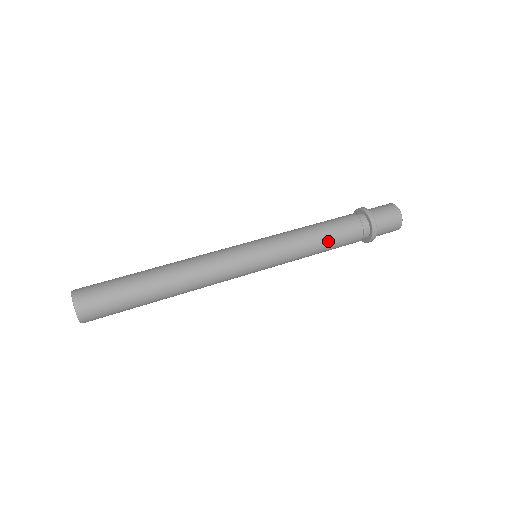
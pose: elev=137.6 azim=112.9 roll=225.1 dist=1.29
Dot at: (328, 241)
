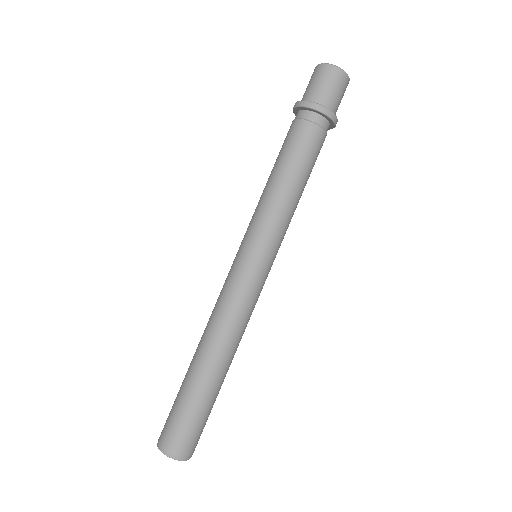
Dot at: occluded
